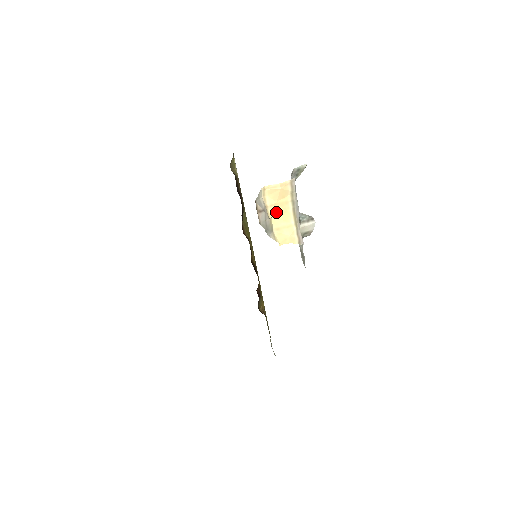
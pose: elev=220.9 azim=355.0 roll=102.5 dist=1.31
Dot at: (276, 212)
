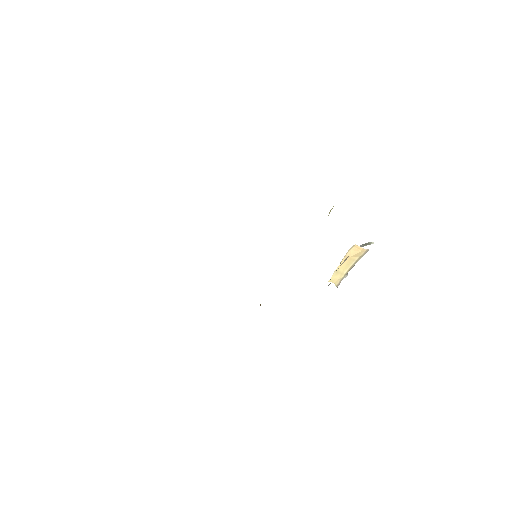
Dot at: (345, 261)
